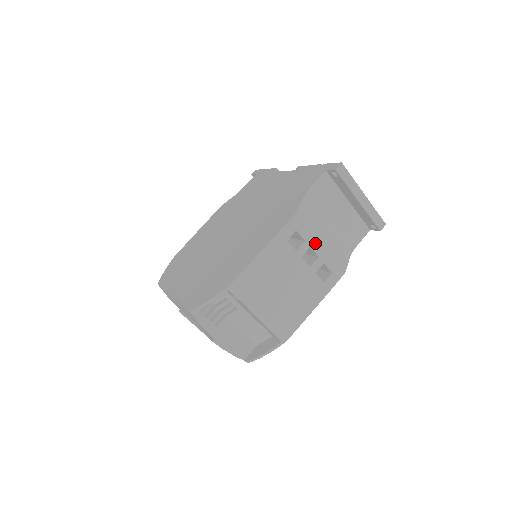
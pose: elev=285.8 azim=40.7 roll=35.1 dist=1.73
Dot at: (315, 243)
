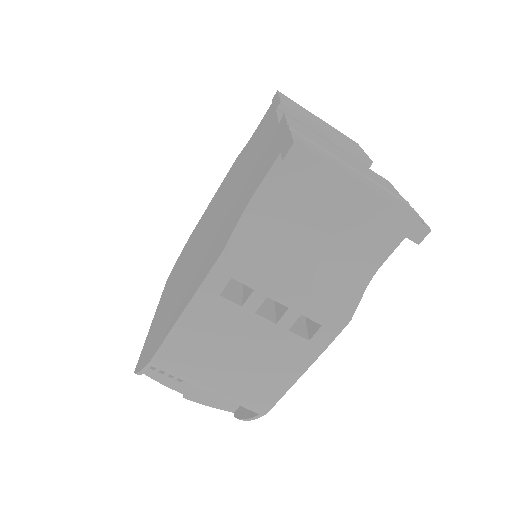
Dot at: (275, 289)
